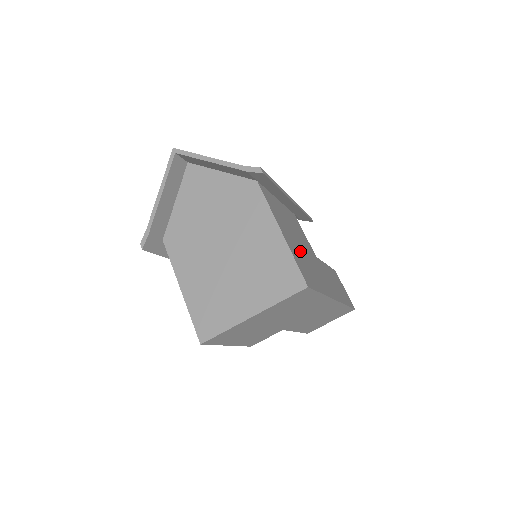
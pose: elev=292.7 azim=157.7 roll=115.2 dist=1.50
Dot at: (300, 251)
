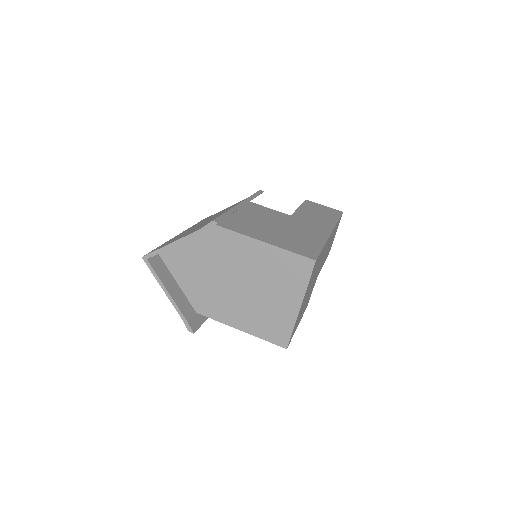
Dot at: (284, 235)
